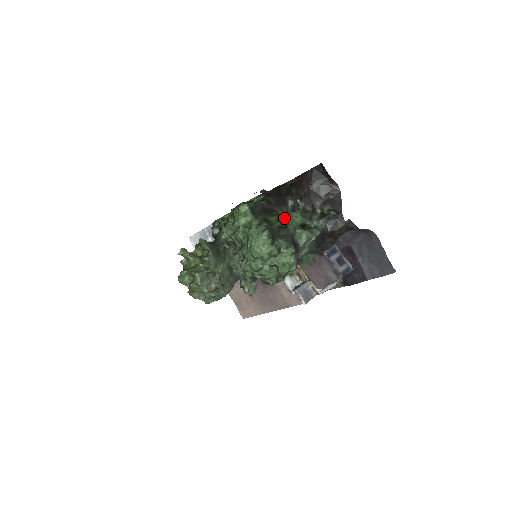
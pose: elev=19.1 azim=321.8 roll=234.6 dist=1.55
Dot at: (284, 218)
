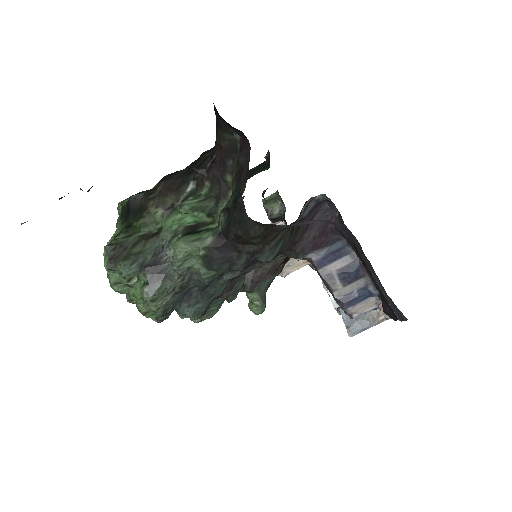
Dot at: (159, 219)
